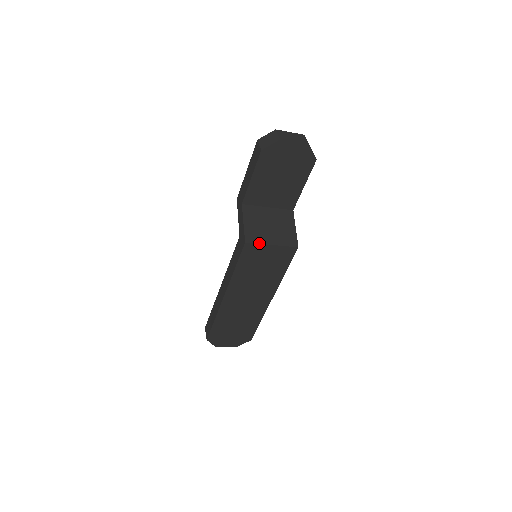
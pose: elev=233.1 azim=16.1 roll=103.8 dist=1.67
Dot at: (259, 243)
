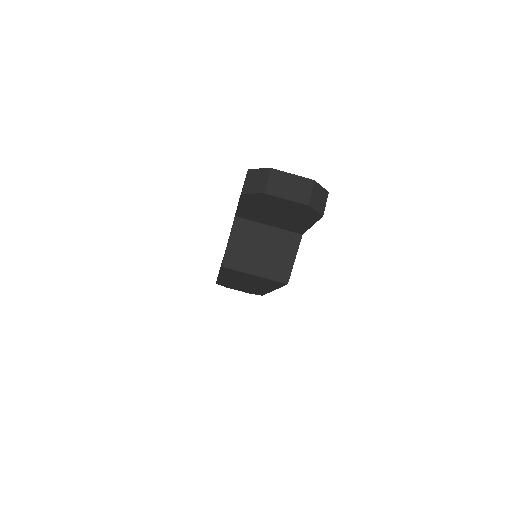
Dot at: (239, 270)
